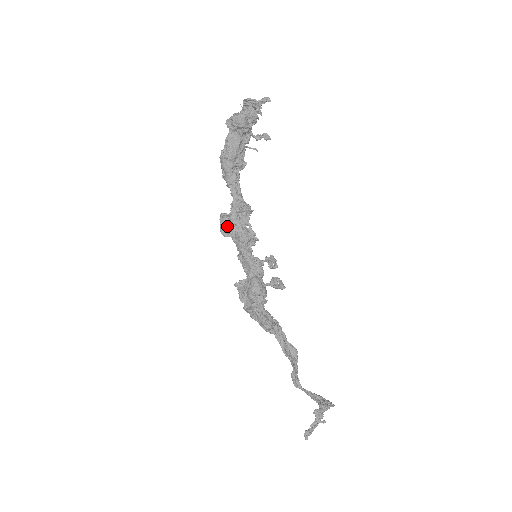
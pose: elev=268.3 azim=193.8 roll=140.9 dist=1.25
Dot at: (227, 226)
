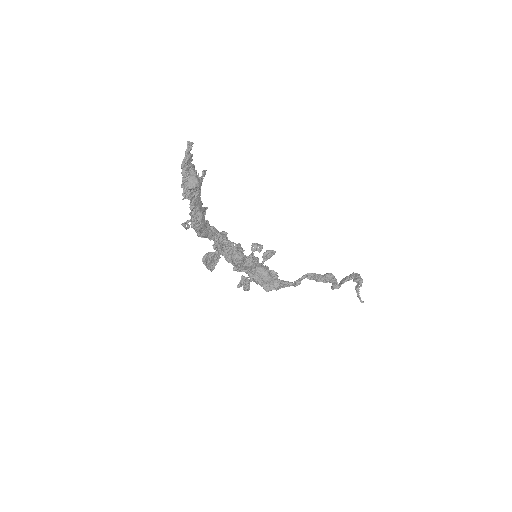
Dot at: (210, 262)
